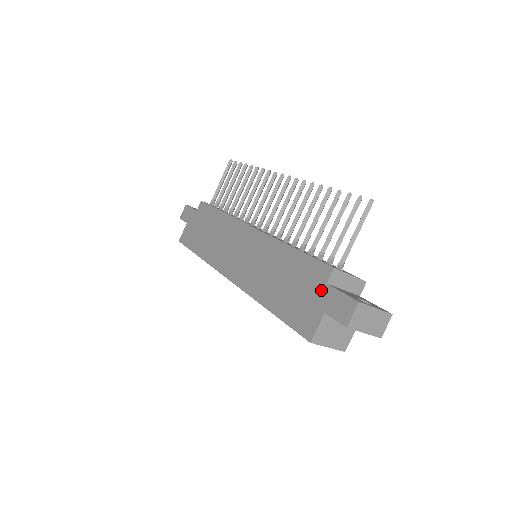
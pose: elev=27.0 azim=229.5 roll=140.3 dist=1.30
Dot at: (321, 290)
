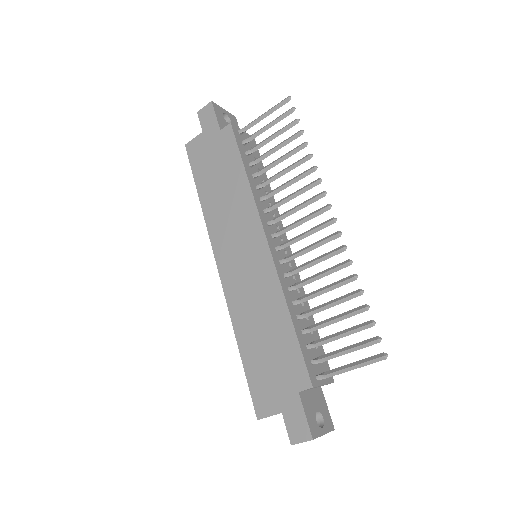
Dot at: (291, 392)
